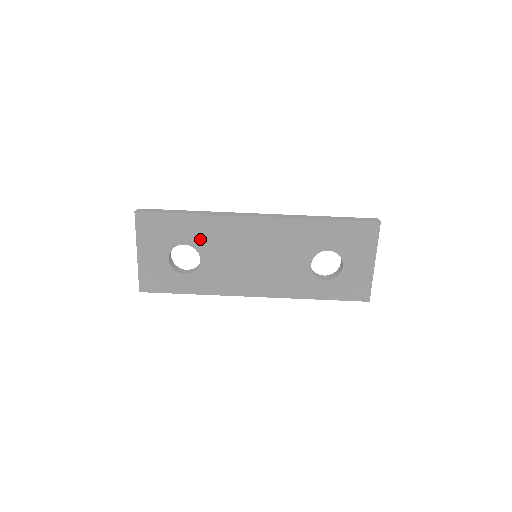
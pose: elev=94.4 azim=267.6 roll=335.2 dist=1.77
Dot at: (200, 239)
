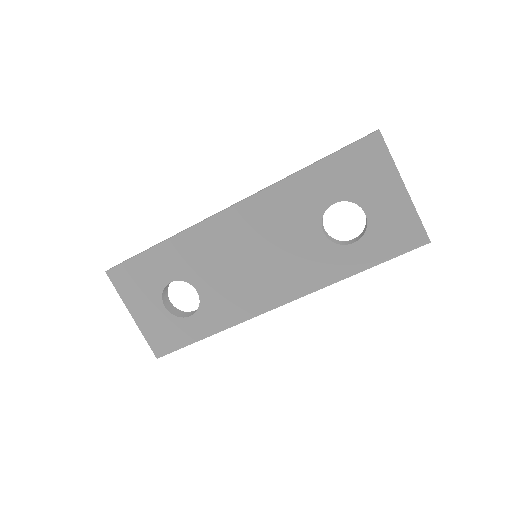
Dot at: (183, 267)
